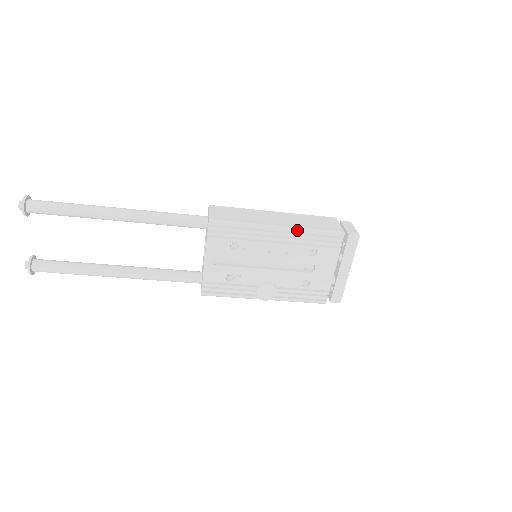
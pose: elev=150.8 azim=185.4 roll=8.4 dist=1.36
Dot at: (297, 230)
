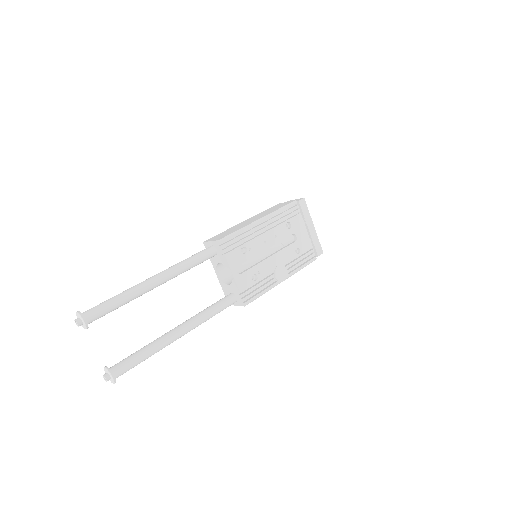
Dot at: (271, 215)
